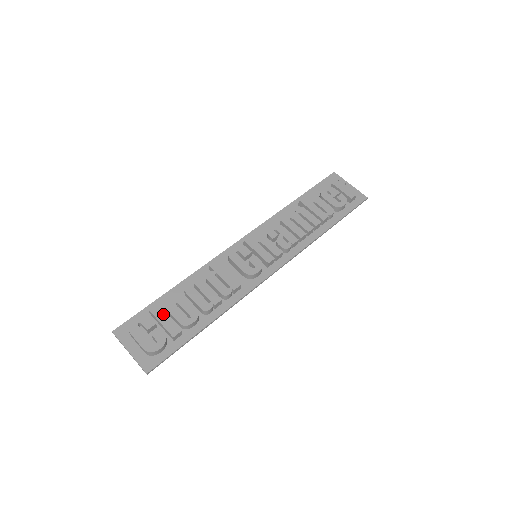
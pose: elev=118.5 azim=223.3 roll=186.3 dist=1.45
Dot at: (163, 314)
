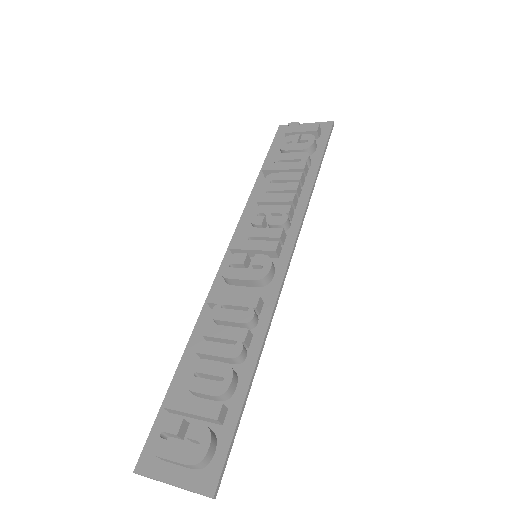
Dot at: (185, 400)
